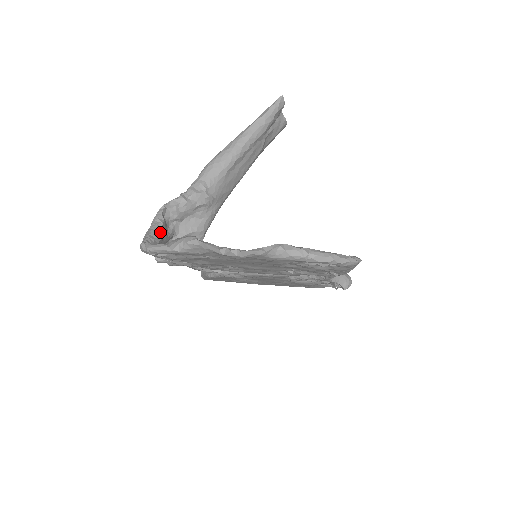
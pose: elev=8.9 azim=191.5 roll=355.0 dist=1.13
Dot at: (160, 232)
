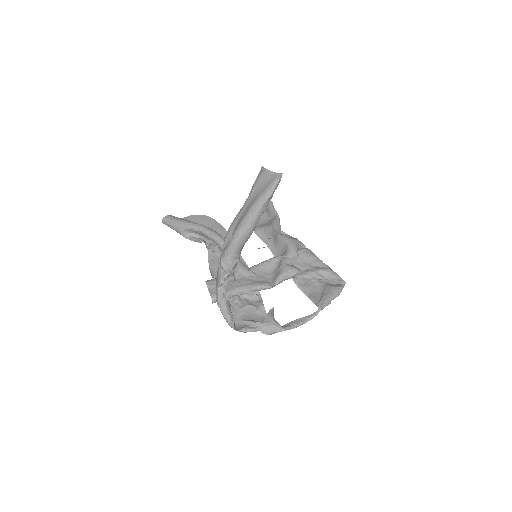
Dot at: (229, 305)
